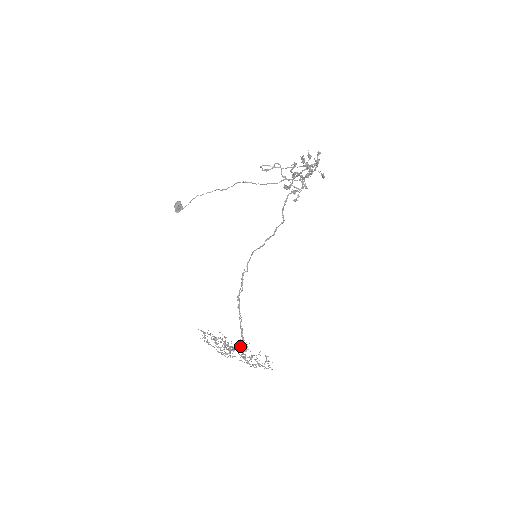
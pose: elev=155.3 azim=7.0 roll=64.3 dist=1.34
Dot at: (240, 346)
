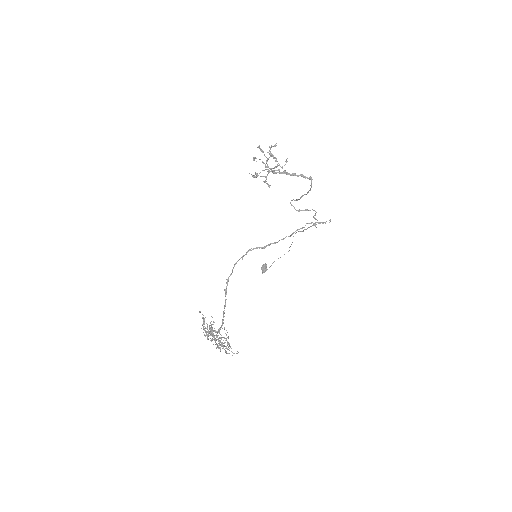
Dot at: (218, 330)
